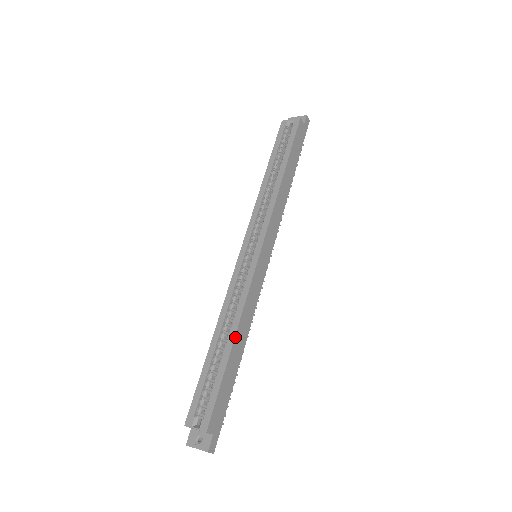
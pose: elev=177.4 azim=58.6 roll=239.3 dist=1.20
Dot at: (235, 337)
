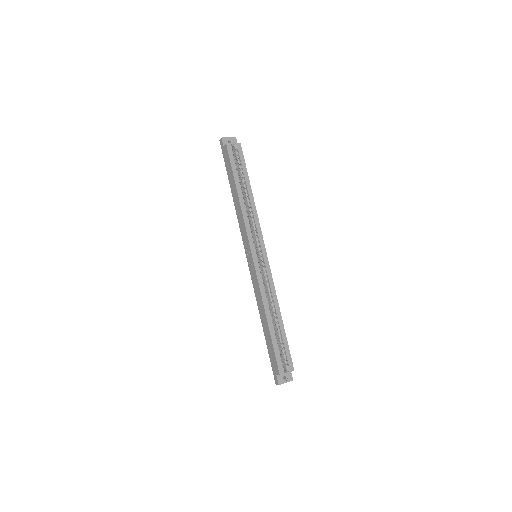
Dot at: (280, 313)
